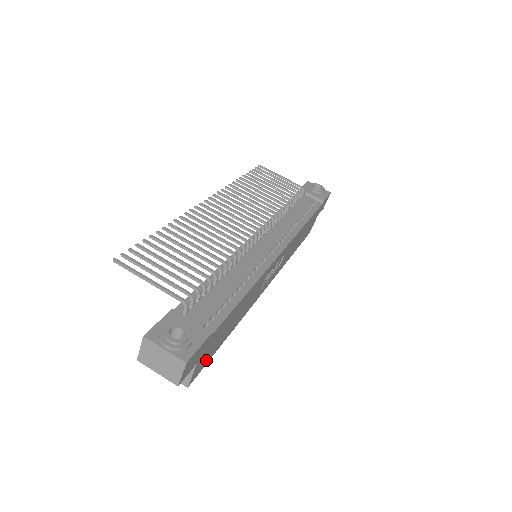
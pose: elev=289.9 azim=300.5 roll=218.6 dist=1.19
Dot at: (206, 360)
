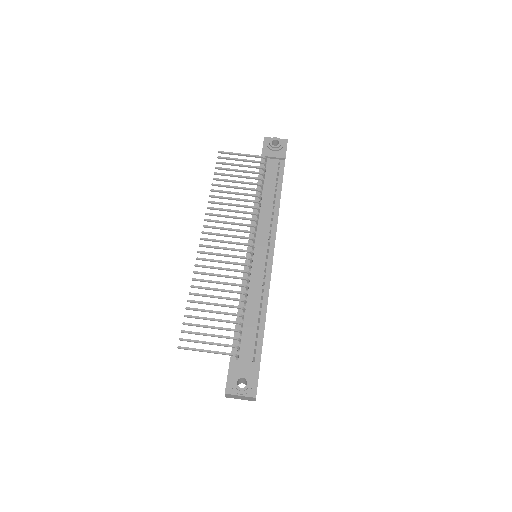
Dot at: occluded
